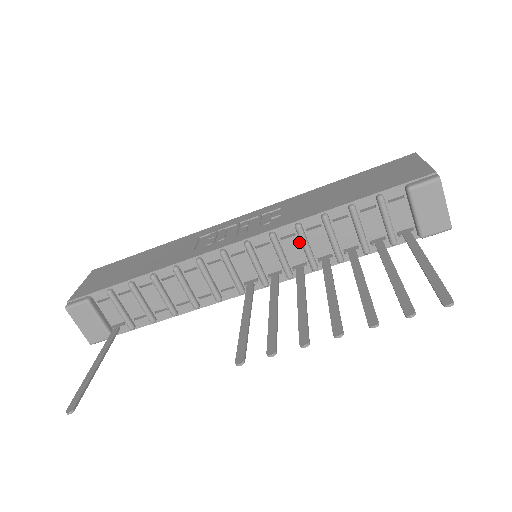
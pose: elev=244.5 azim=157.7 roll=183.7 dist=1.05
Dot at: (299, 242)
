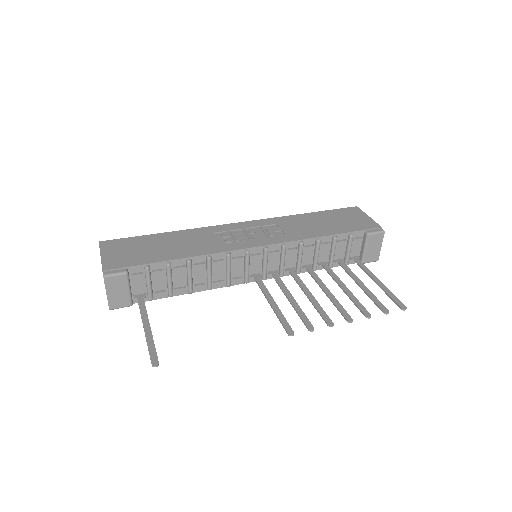
Dot at: (296, 253)
